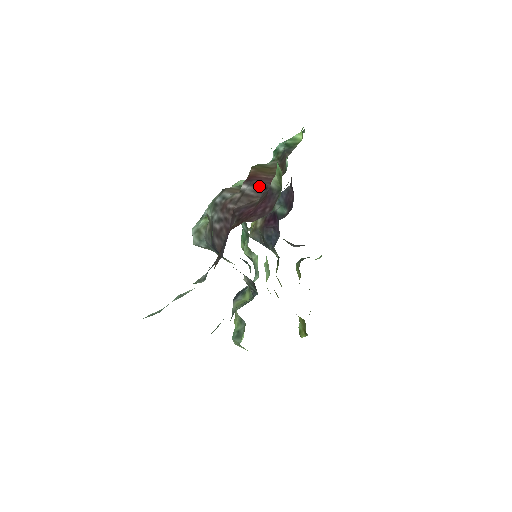
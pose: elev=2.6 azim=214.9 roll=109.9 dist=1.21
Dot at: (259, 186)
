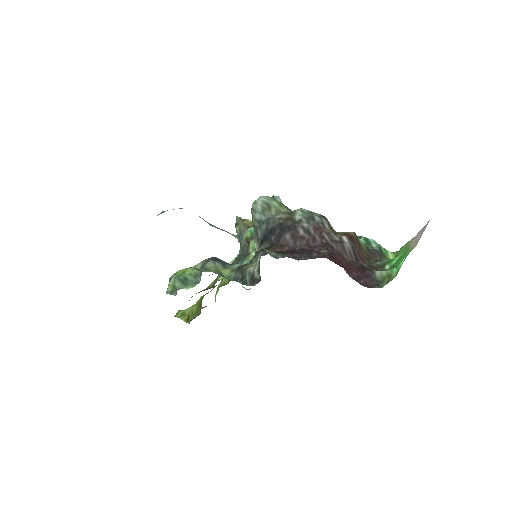
Dot at: (355, 253)
